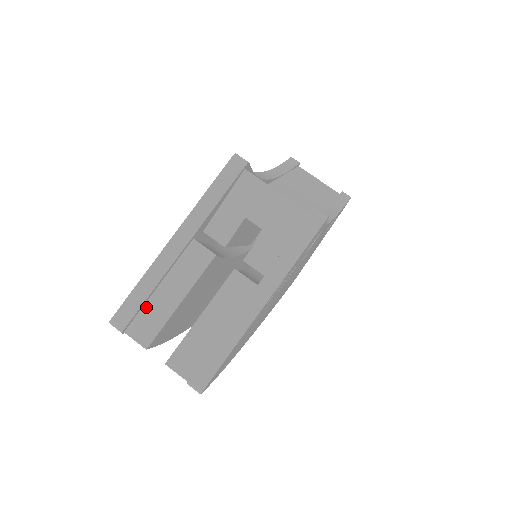
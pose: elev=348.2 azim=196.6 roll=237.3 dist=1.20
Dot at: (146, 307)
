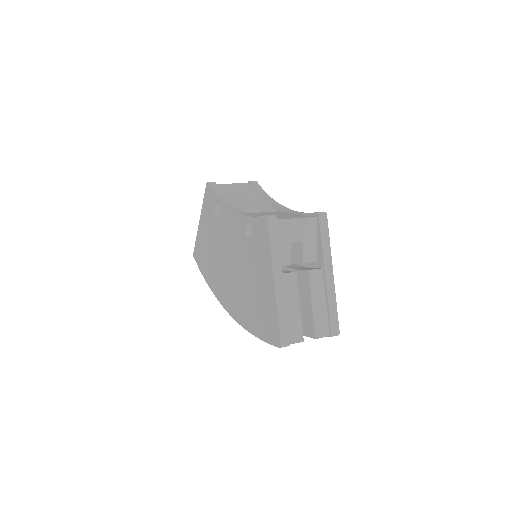
Dot at: (288, 324)
